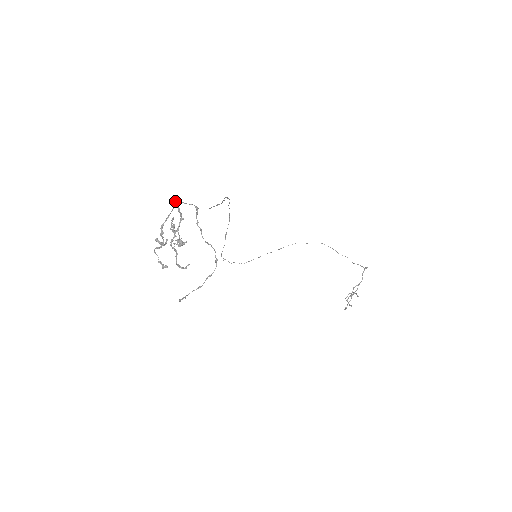
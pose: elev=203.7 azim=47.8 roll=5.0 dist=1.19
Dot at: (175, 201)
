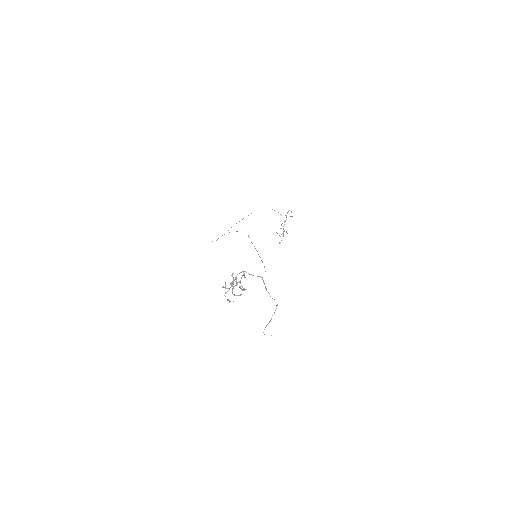
Dot at: (242, 271)
